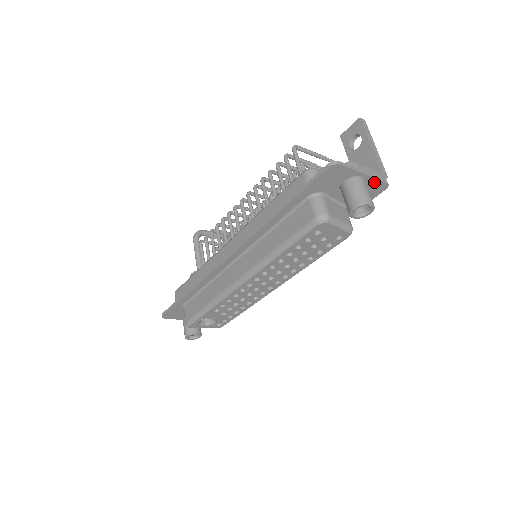
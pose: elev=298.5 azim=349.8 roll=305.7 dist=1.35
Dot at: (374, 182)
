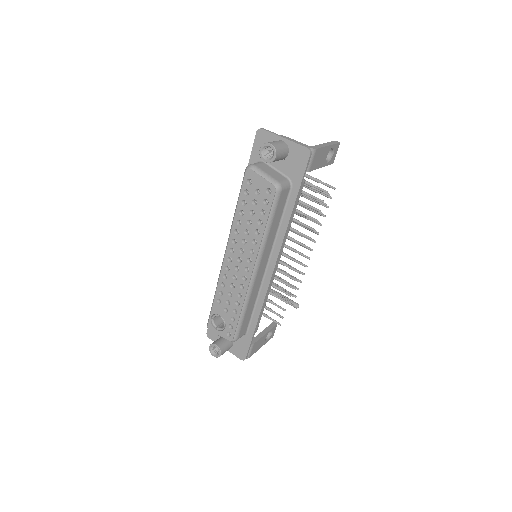
Dot at: (296, 147)
